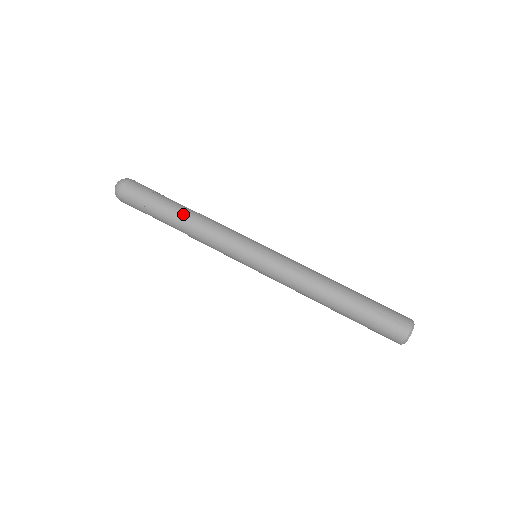
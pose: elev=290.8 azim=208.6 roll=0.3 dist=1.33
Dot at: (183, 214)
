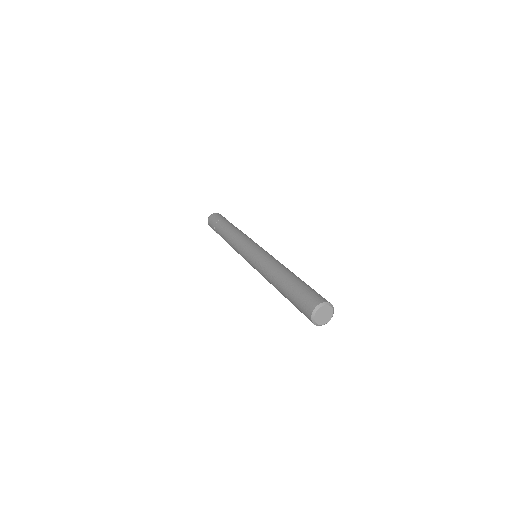
Dot at: (231, 227)
